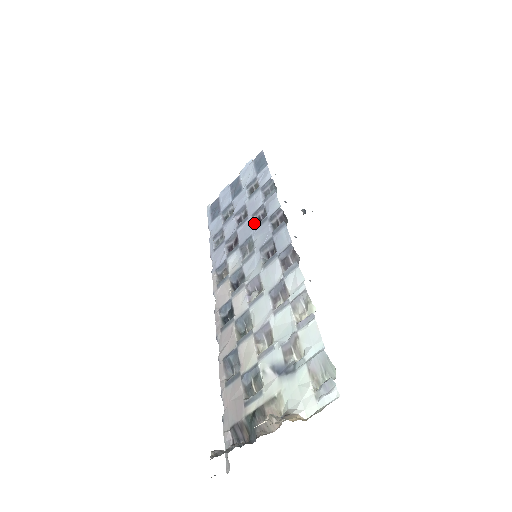
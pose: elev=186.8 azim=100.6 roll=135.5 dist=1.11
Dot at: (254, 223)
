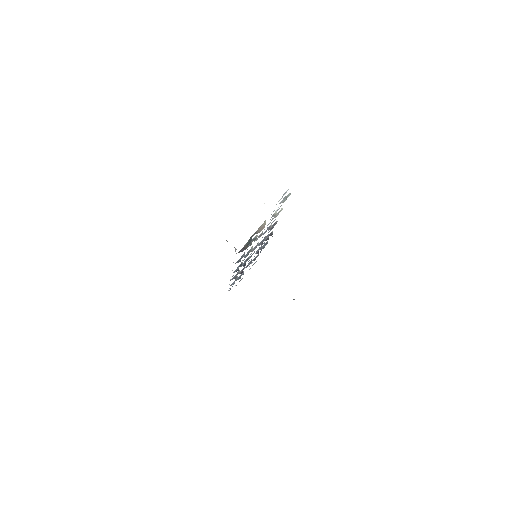
Dot at: (255, 253)
